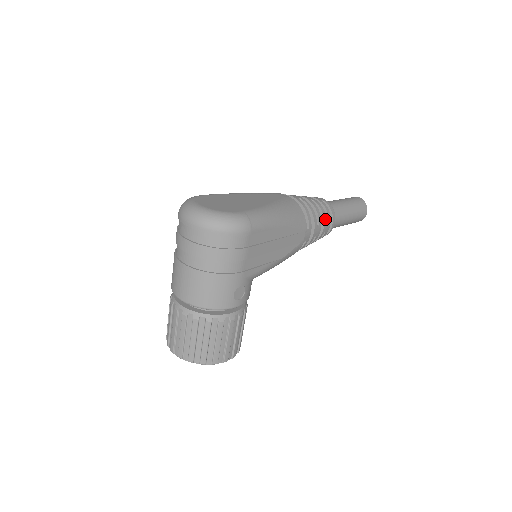
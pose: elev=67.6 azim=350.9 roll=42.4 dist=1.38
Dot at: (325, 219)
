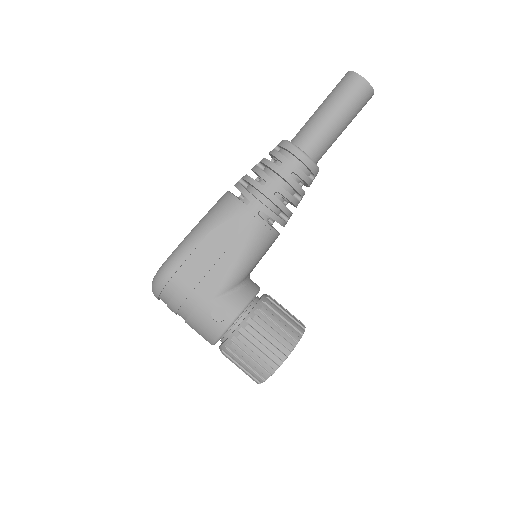
Dot at: (275, 167)
